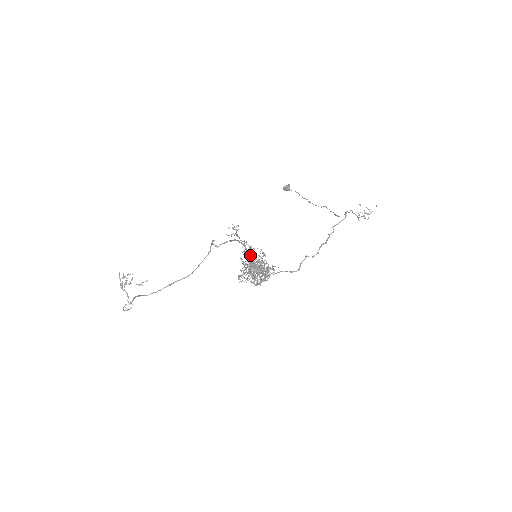
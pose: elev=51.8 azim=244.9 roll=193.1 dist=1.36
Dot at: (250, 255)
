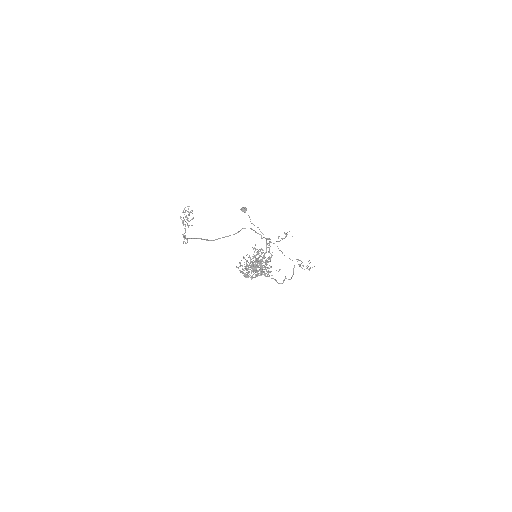
Dot at: occluded
